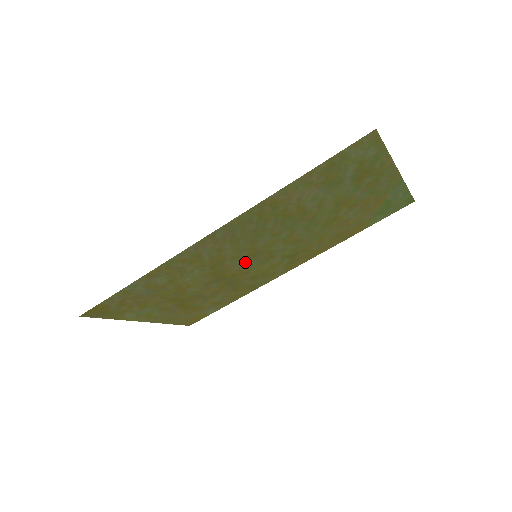
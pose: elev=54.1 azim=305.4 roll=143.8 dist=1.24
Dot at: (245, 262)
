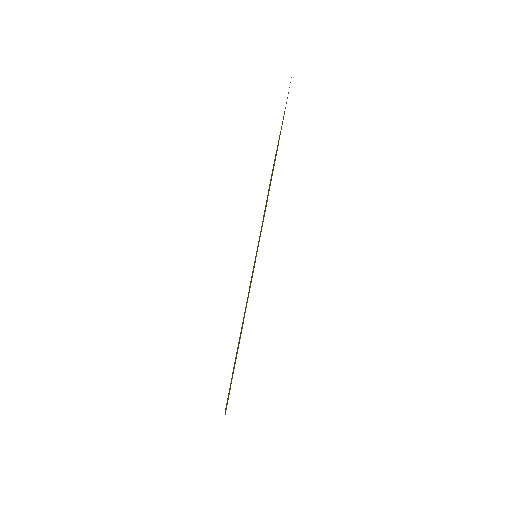
Dot at: occluded
